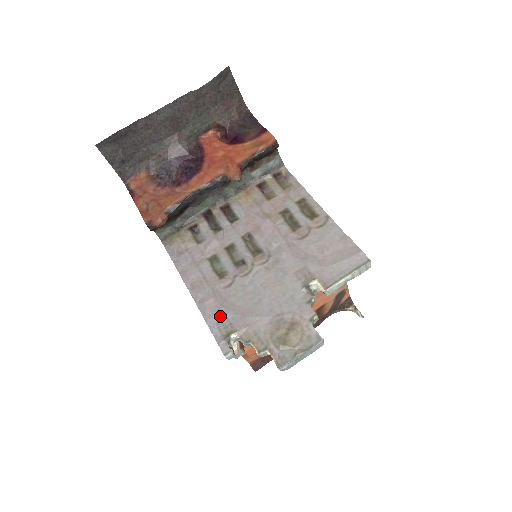
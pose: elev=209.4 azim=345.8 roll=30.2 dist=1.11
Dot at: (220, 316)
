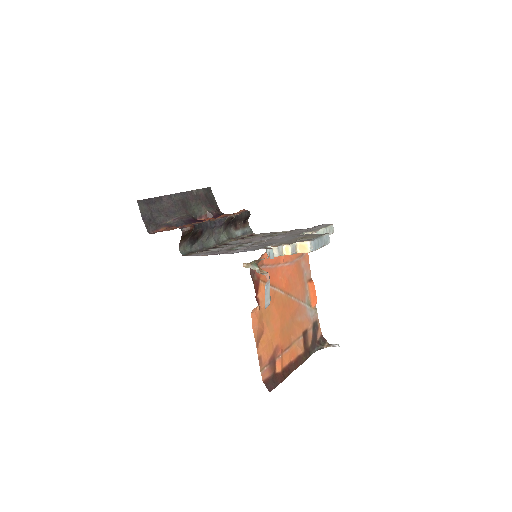
Dot at: (252, 248)
